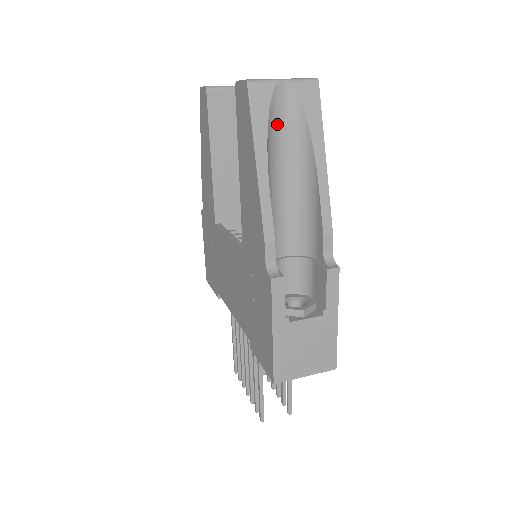
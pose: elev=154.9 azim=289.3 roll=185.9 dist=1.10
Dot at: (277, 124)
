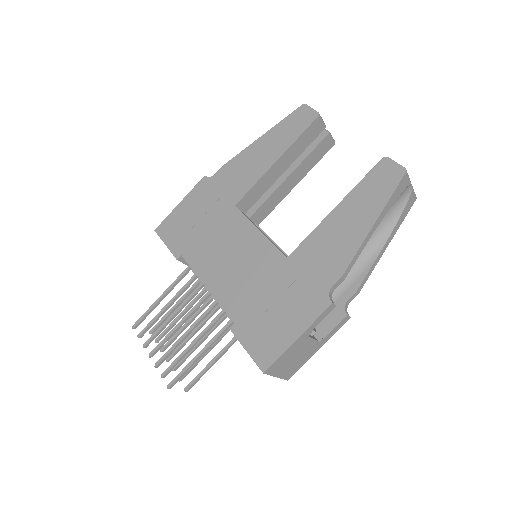
Dot at: occluded
